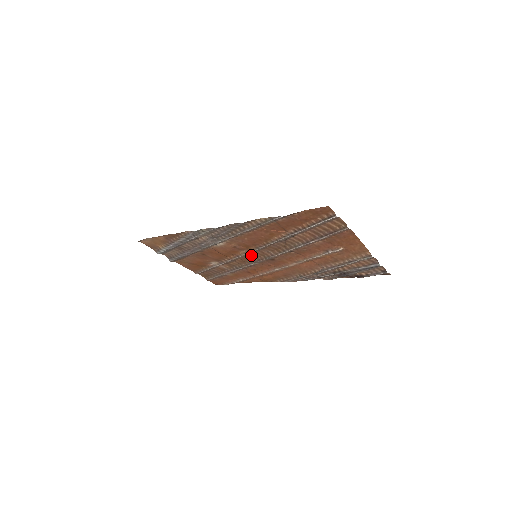
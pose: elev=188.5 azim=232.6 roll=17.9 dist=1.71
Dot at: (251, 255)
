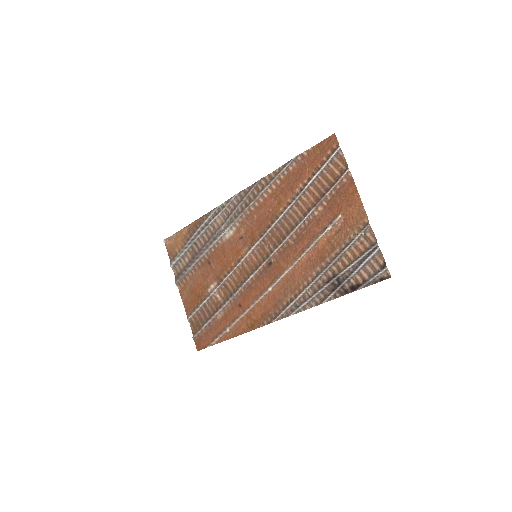
Dot at: (252, 259)
